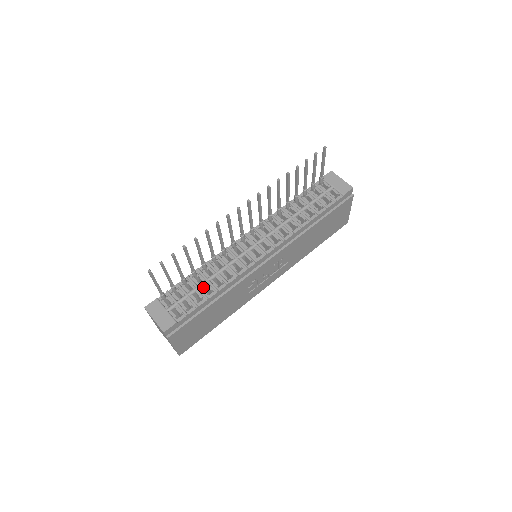
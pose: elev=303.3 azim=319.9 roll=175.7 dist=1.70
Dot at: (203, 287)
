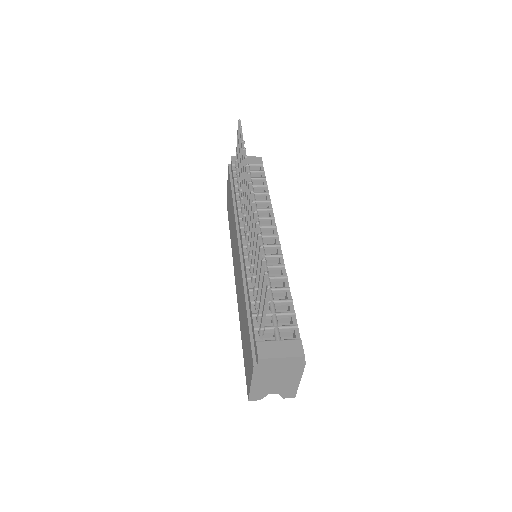
Dot at: (272, 299)
